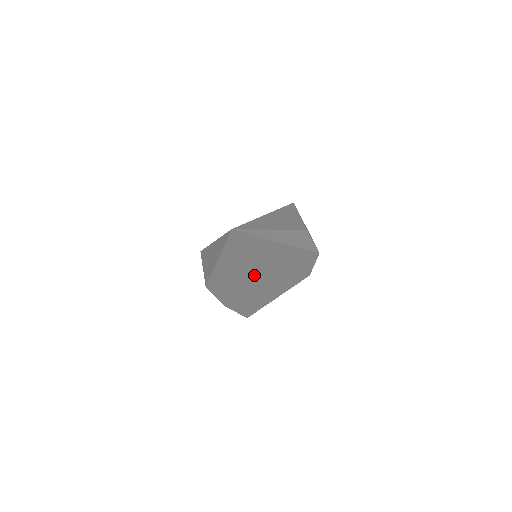
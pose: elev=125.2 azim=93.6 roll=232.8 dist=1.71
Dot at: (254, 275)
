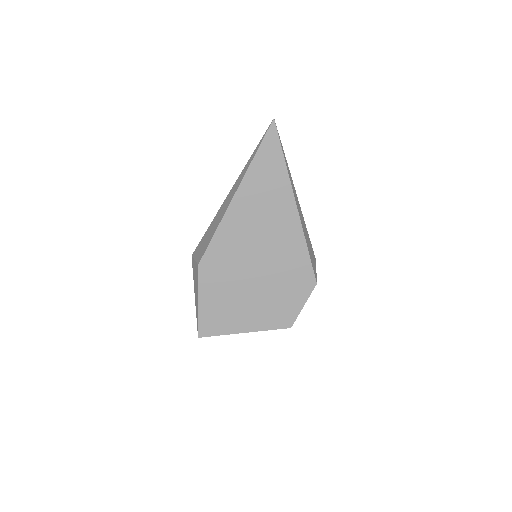
Dot at: (250, 235)
